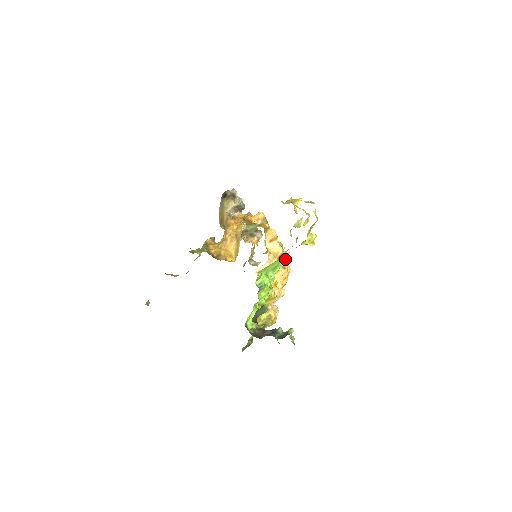
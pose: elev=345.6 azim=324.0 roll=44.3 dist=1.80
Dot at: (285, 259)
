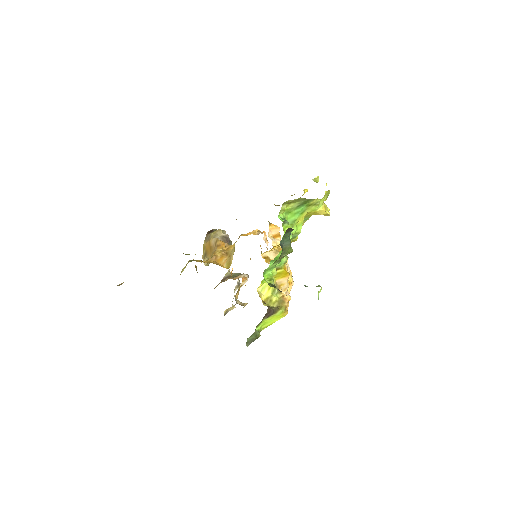
Dot at: (301, 223)
